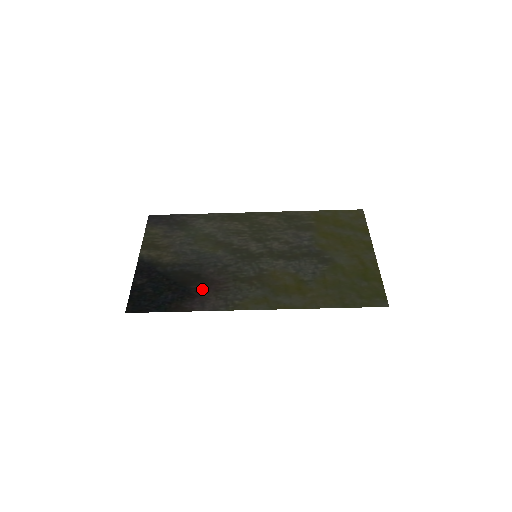
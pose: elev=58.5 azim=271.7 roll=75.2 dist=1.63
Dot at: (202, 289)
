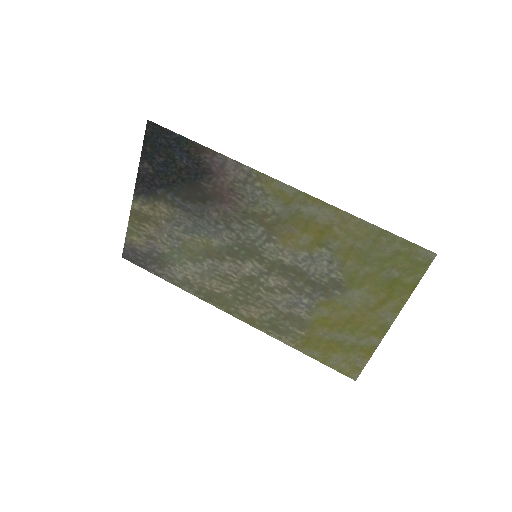
Dot at: (215, 185)
